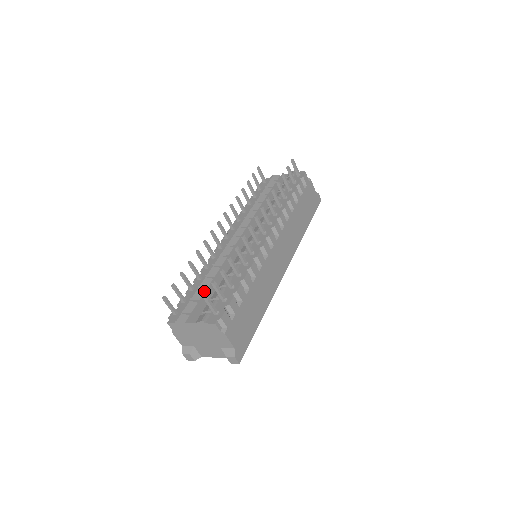
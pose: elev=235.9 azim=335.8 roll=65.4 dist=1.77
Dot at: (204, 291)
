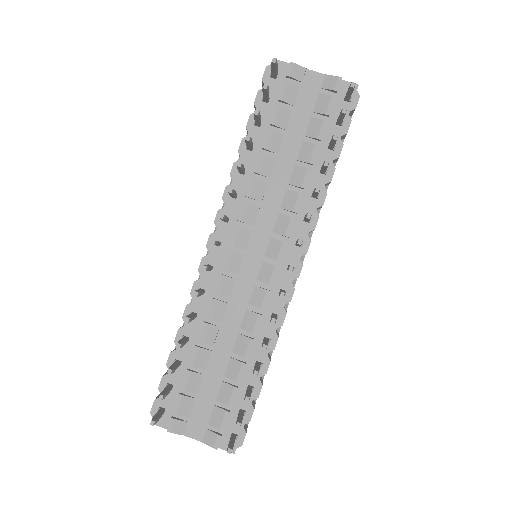
Dot at: (202, 377)
